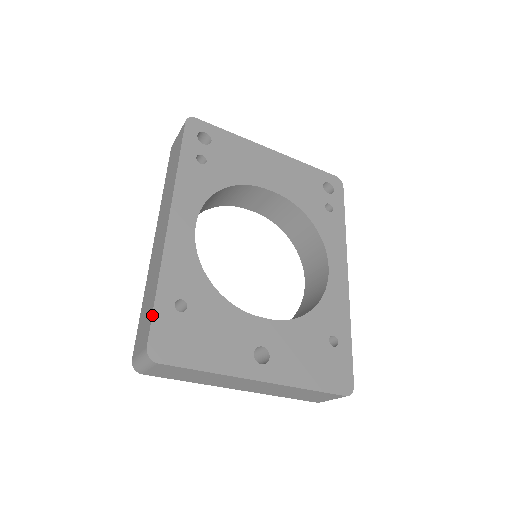
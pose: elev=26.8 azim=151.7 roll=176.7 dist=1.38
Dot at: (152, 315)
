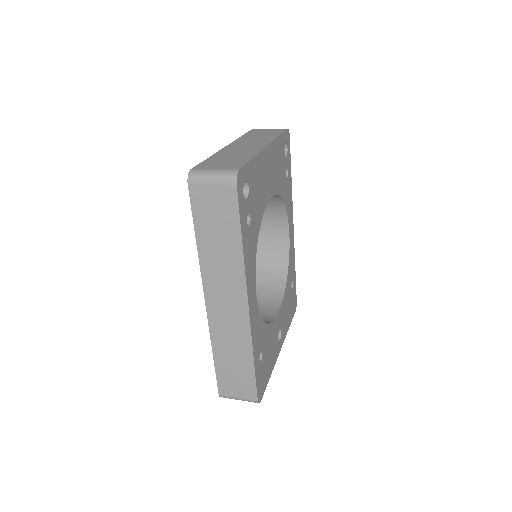
Dot at: (256, 381)
